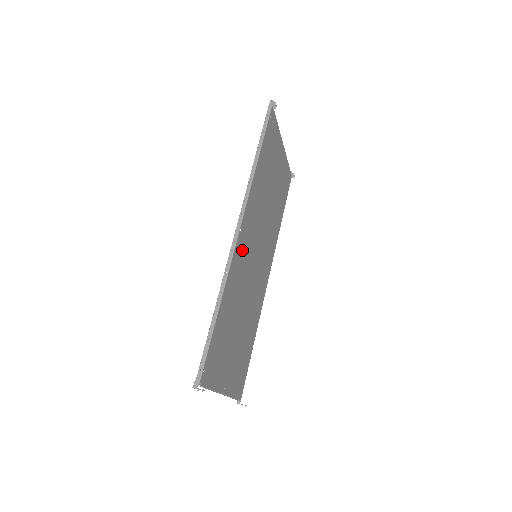
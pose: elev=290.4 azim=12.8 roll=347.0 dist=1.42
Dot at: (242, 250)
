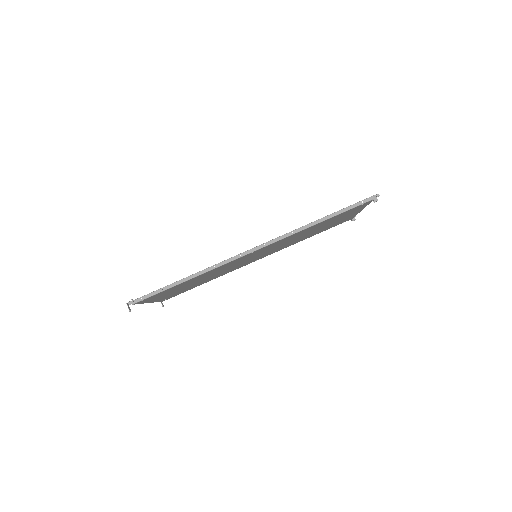
Dot at: (243, 258)
